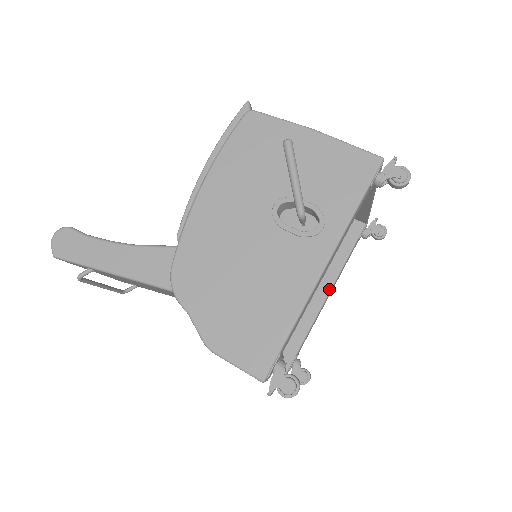
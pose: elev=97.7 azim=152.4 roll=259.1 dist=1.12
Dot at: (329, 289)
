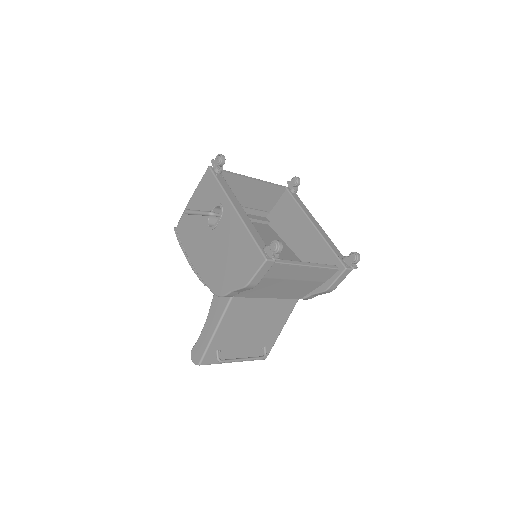
Dot at: (310, 222)
